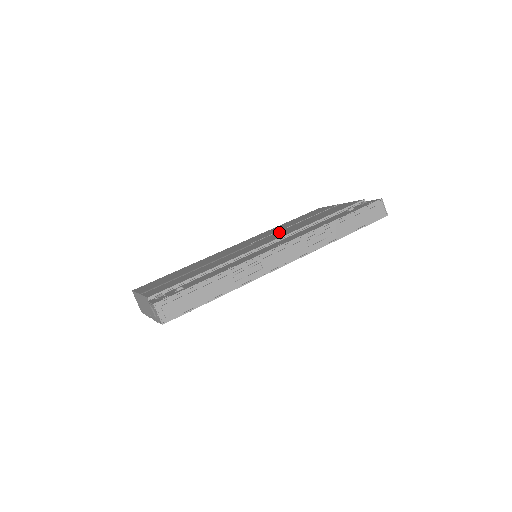
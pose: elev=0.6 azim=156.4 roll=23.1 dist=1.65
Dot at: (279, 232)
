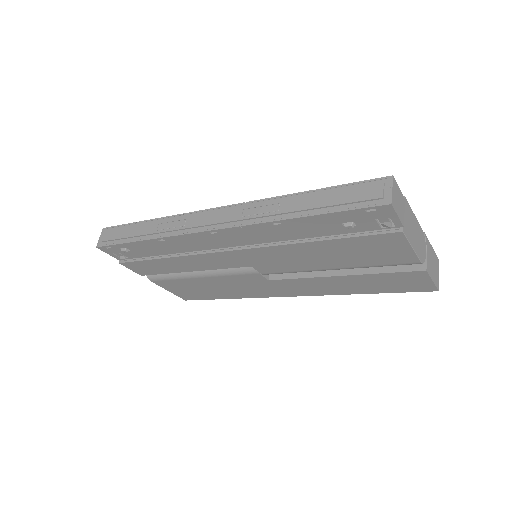
Dot at: occluded
